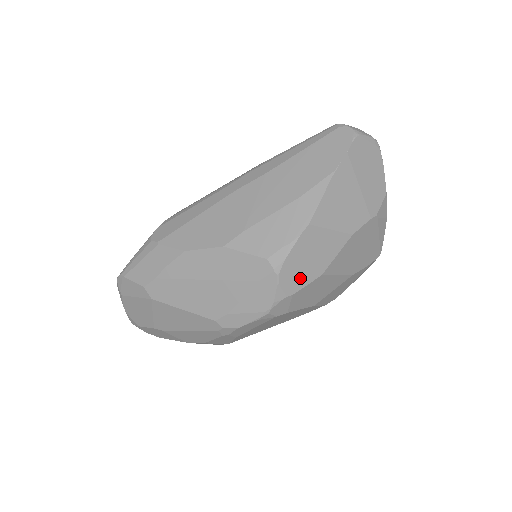
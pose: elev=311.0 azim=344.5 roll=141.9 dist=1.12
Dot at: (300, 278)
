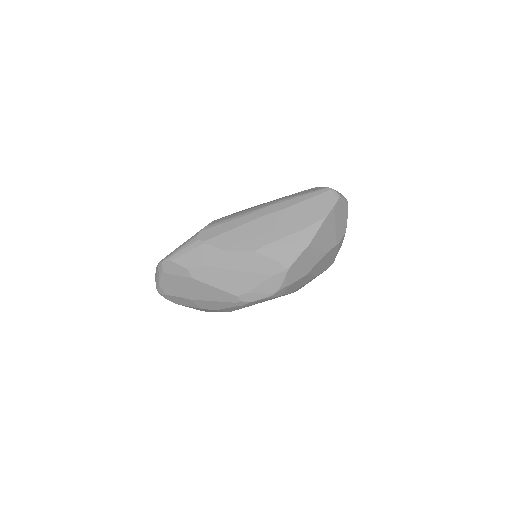
Dot at: (296, 276)
